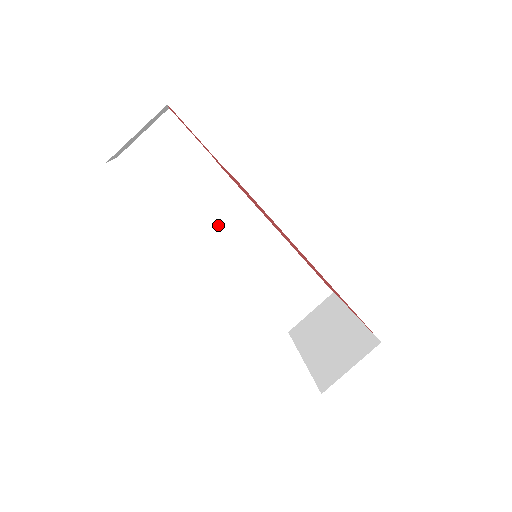
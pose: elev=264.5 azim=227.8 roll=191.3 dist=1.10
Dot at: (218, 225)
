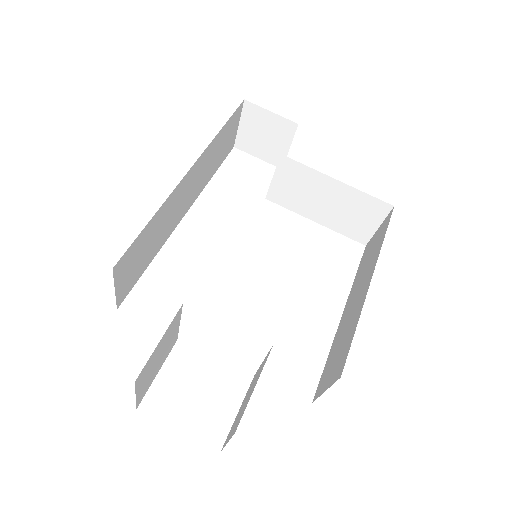
Dot at: (154, 246)
